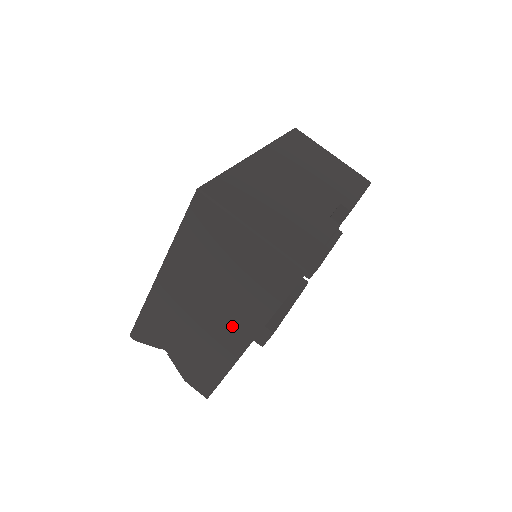
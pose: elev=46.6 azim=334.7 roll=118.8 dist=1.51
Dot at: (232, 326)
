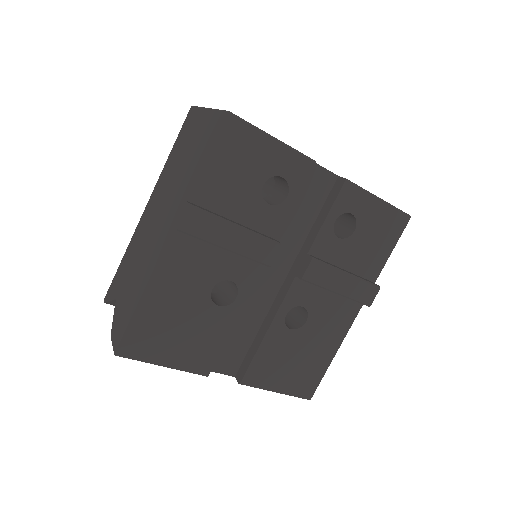
Dot at: (166, 222)
